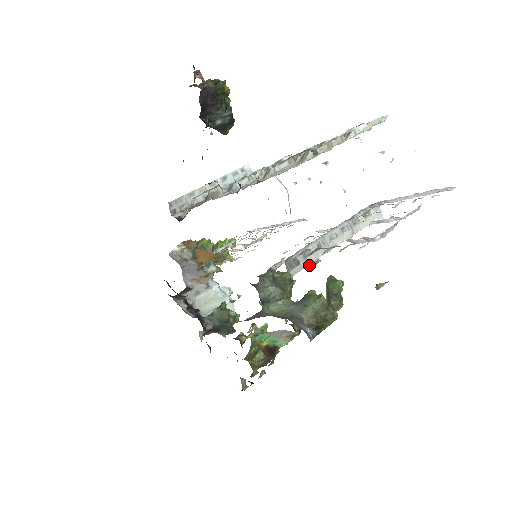
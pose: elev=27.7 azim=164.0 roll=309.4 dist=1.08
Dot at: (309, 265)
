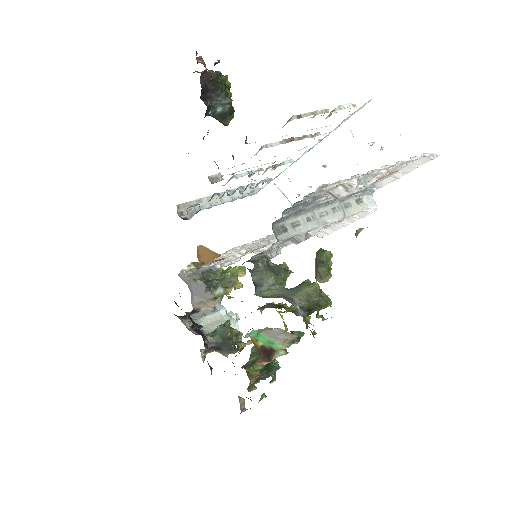
Dot at: (298, 237)
